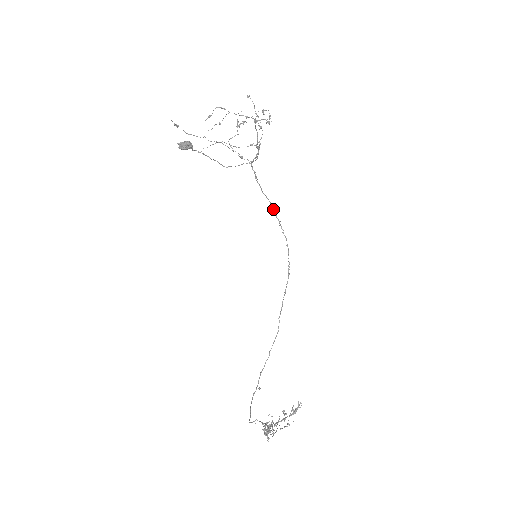
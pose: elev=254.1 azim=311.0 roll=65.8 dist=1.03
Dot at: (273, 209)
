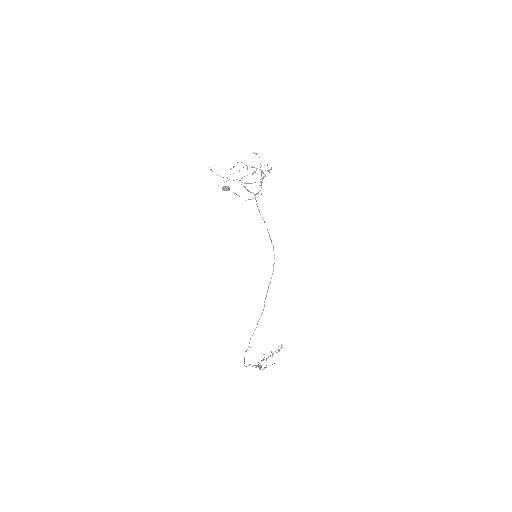
Dot at: occluded
